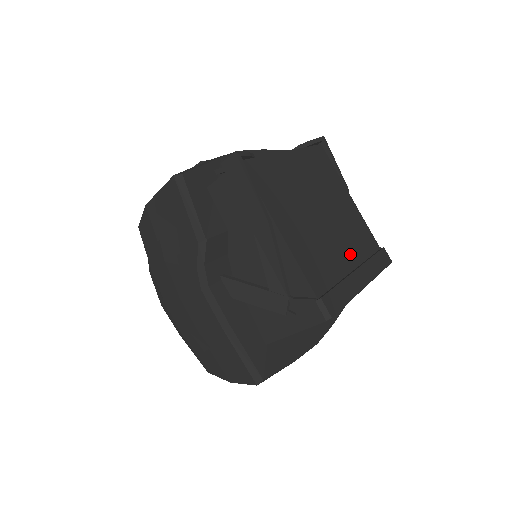
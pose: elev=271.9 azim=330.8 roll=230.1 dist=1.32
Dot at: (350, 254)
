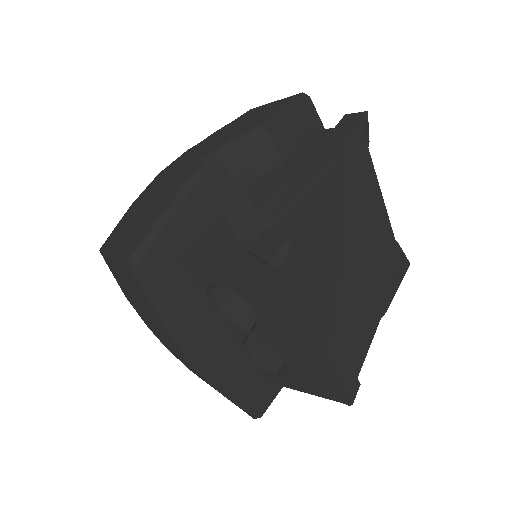
Dot at: (338, 316)
